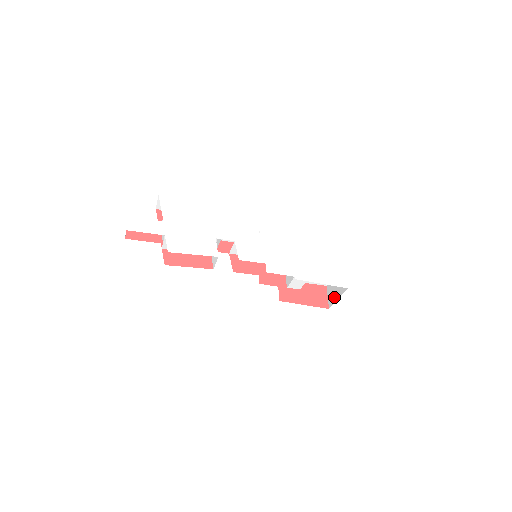
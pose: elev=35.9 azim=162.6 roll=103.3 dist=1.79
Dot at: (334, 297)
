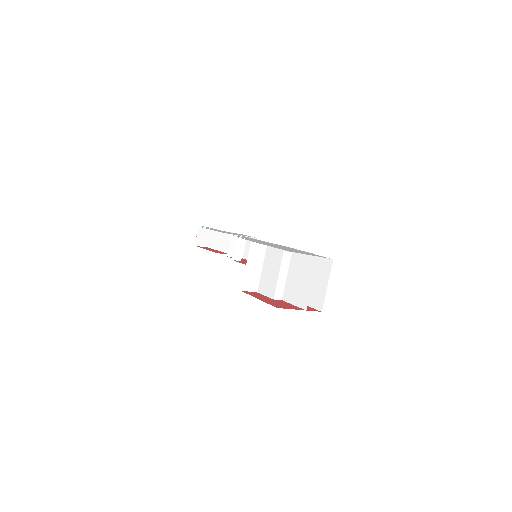
Dot at: occluded
